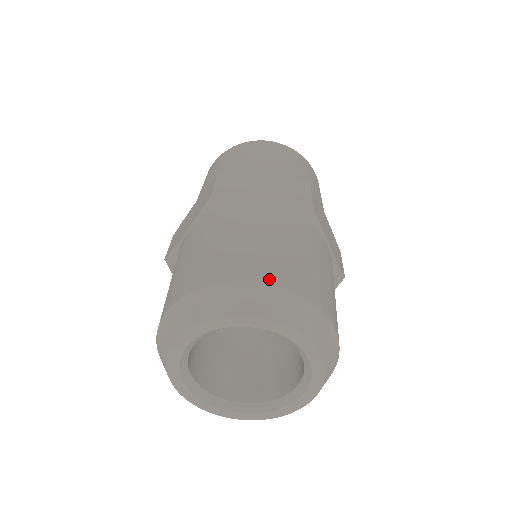
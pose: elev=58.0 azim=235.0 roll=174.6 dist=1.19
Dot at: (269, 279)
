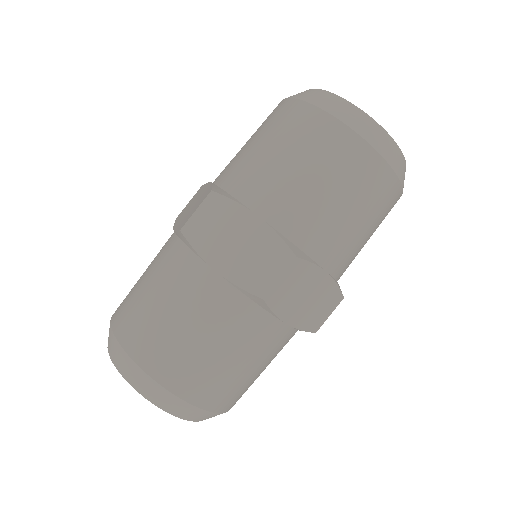
Dot at: (221, 408)
